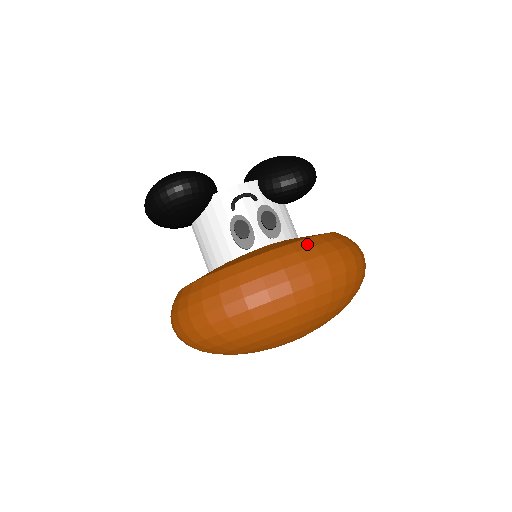
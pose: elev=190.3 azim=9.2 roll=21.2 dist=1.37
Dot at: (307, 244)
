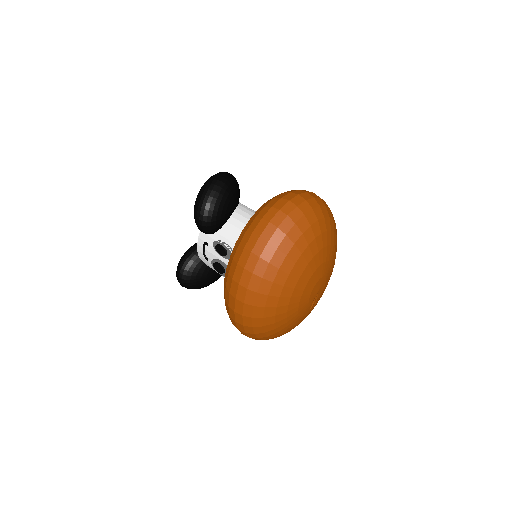
Dot at: (231, 260)
